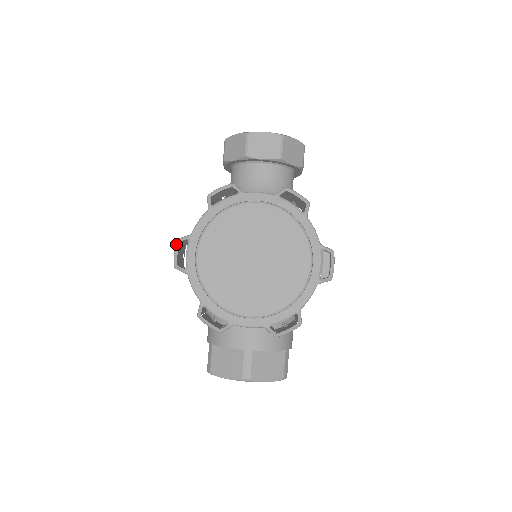
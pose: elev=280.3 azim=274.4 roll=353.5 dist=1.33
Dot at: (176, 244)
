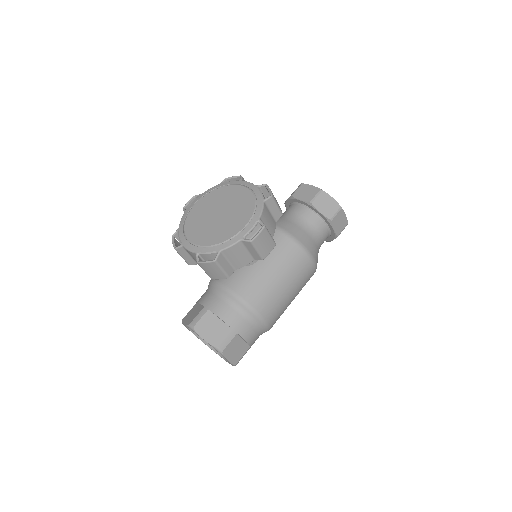
Dot at: (192, 197)
